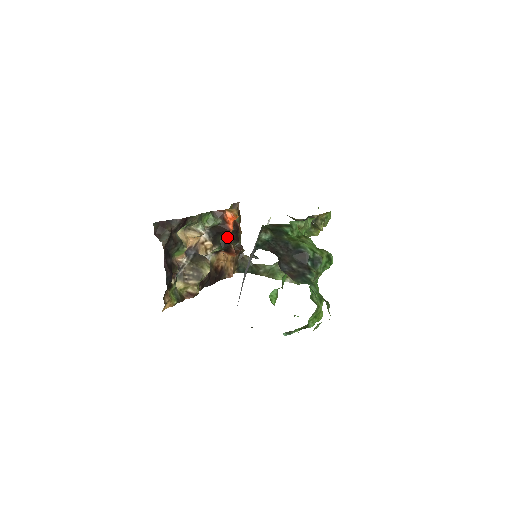
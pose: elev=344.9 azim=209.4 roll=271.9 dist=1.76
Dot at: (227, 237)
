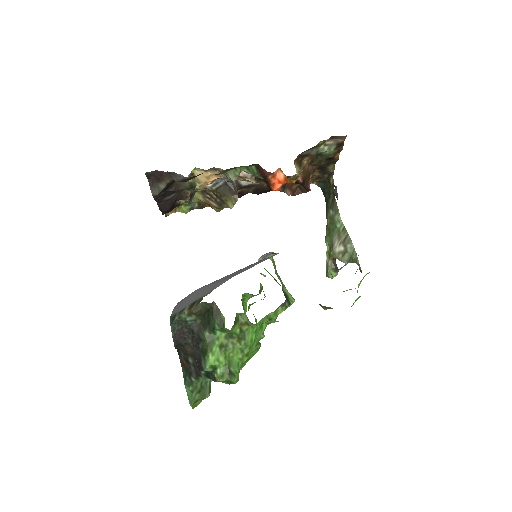
Dot at: occluded
